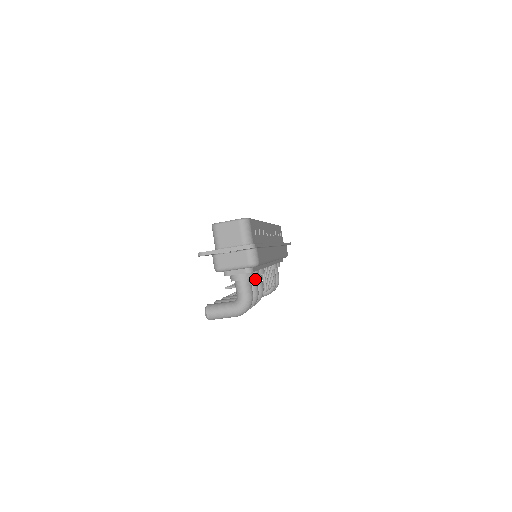
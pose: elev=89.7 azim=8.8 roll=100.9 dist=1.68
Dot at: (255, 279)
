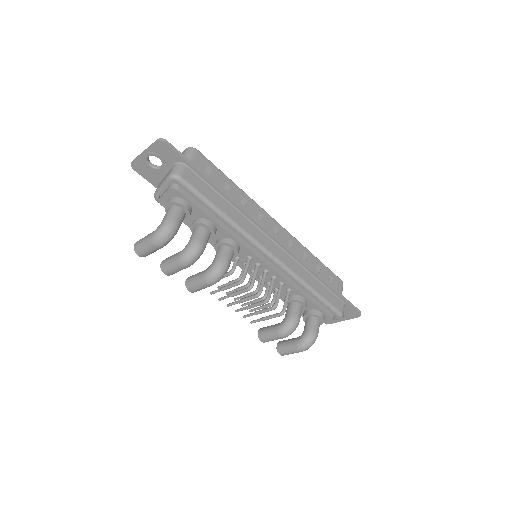
Dot at: (204, 230)
